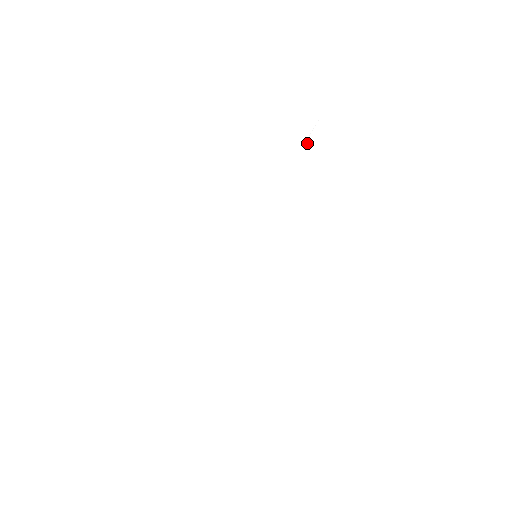
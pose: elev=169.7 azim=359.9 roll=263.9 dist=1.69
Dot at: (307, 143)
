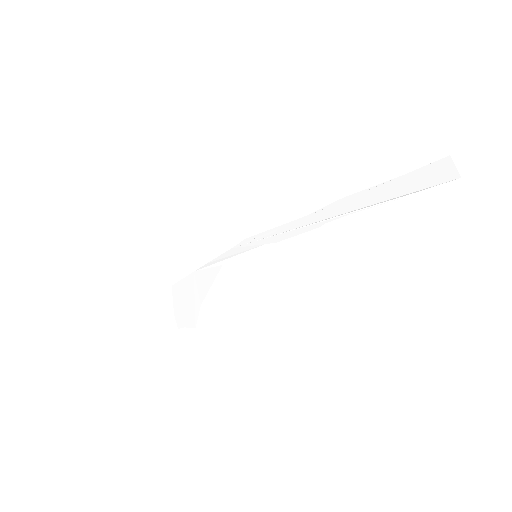
Dot at: (401, 178)
